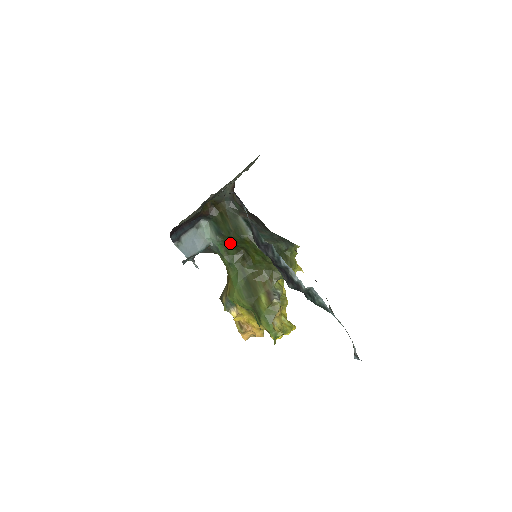
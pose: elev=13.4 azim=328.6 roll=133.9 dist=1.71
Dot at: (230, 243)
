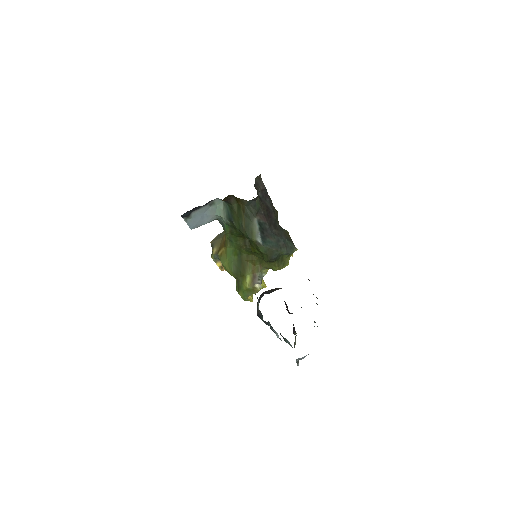
Dot at: (237, 231)
